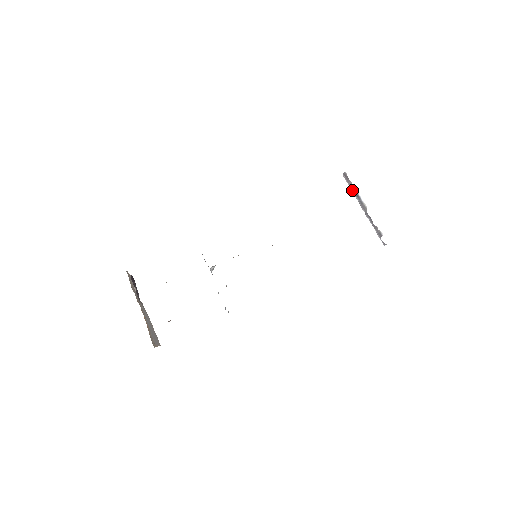
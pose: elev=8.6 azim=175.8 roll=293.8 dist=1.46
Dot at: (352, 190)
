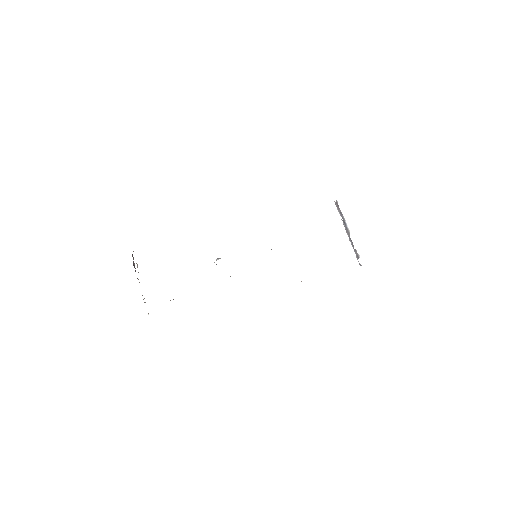
Dot at: occluded
